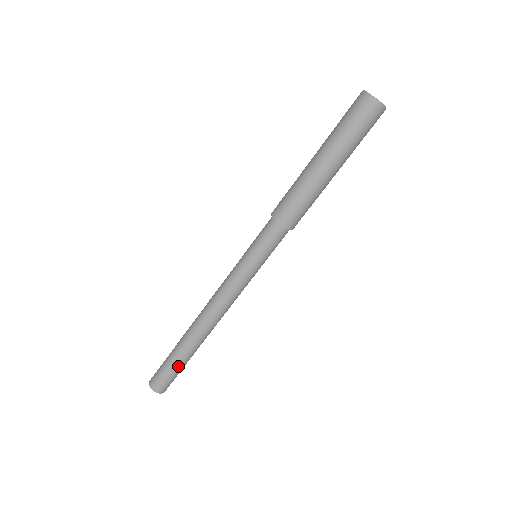
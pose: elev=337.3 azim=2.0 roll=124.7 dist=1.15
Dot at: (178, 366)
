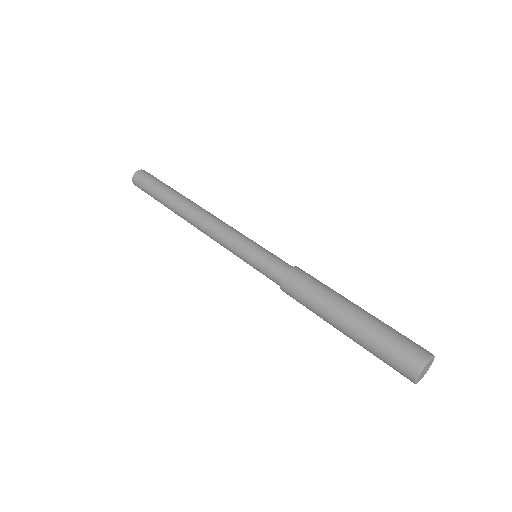
Dot at: (158, 201)
